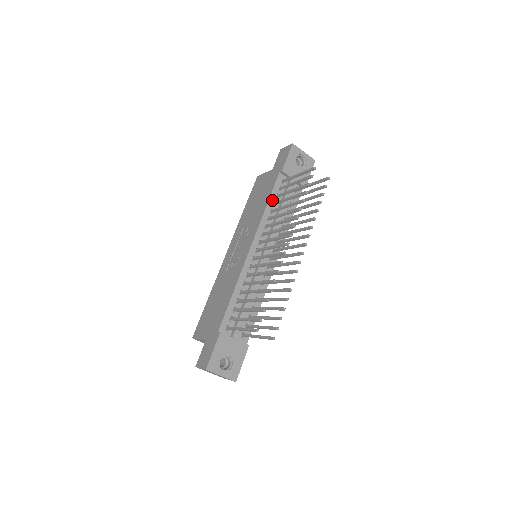
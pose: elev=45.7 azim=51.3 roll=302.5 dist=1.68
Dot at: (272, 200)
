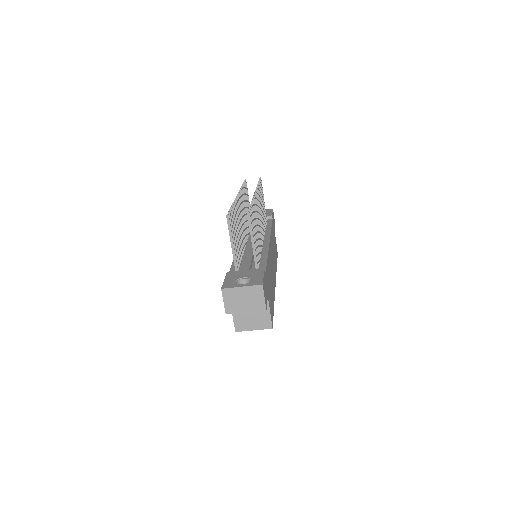
Dot at: occluded
